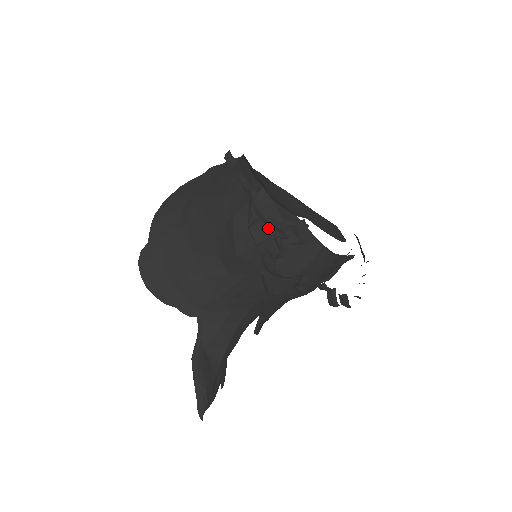
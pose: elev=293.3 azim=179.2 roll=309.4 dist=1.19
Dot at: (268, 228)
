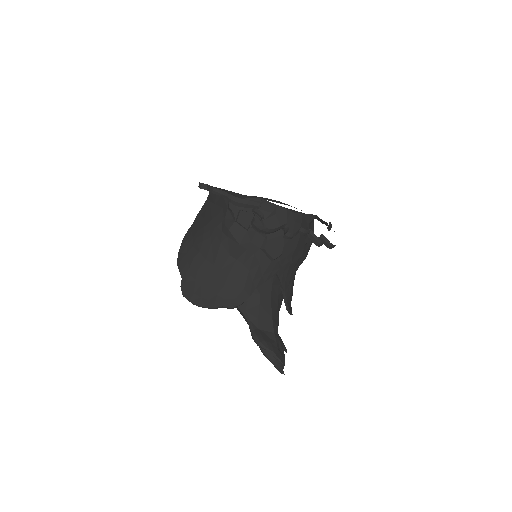
Dot at: (248, 215)
